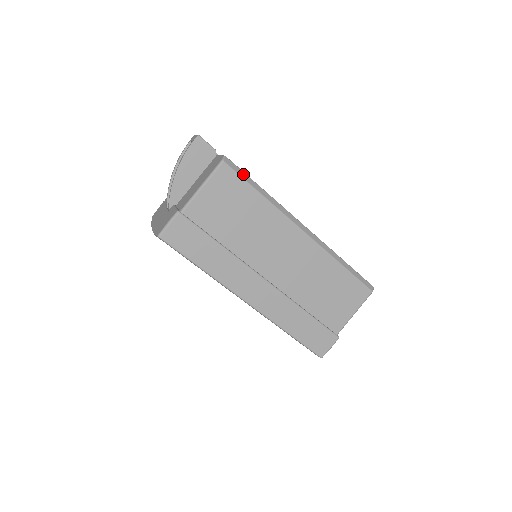
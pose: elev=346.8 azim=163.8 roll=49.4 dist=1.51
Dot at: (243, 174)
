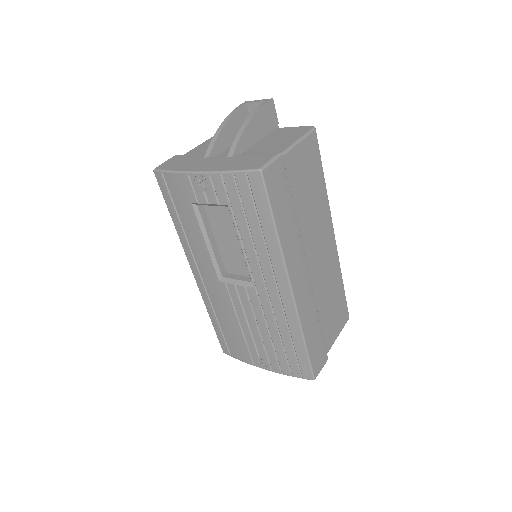
Dot at: (319, 152)
